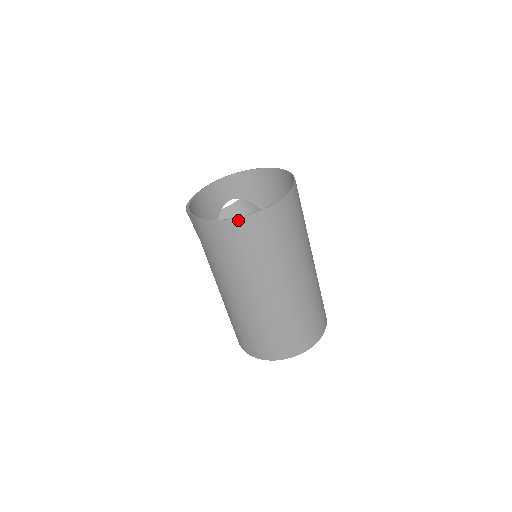
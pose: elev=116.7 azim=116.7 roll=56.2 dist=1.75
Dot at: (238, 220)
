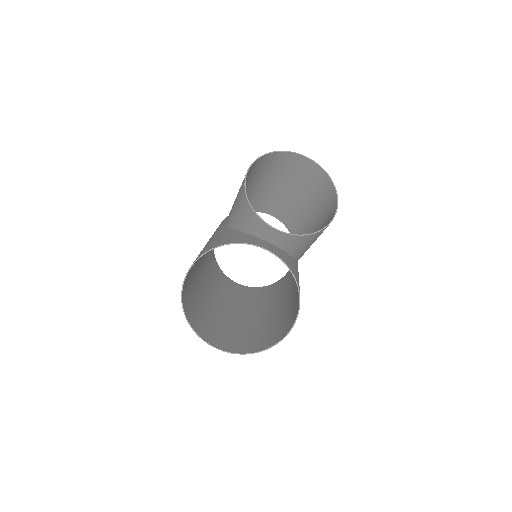
Dot at: (197, 333)
